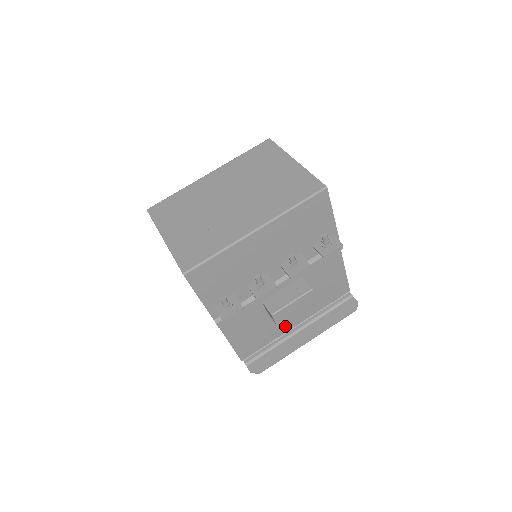
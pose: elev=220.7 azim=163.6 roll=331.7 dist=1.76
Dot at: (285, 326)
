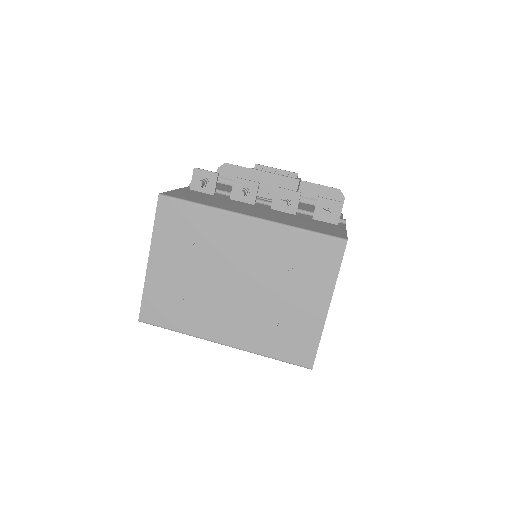
Dot at: occluded
